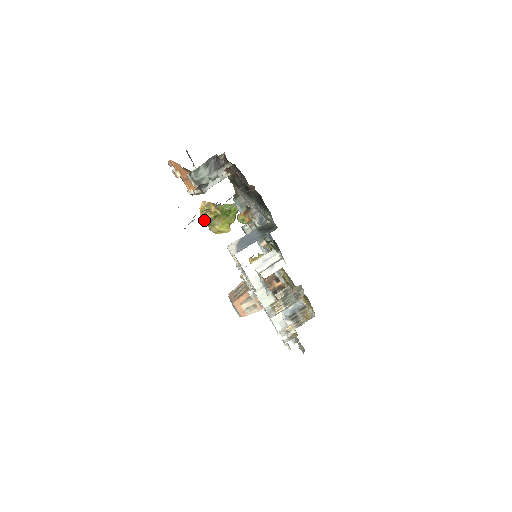
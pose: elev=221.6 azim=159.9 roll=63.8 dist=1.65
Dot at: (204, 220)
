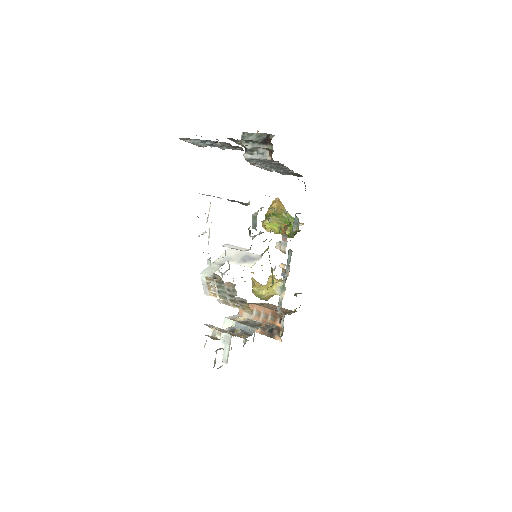
Dot at: occluded
